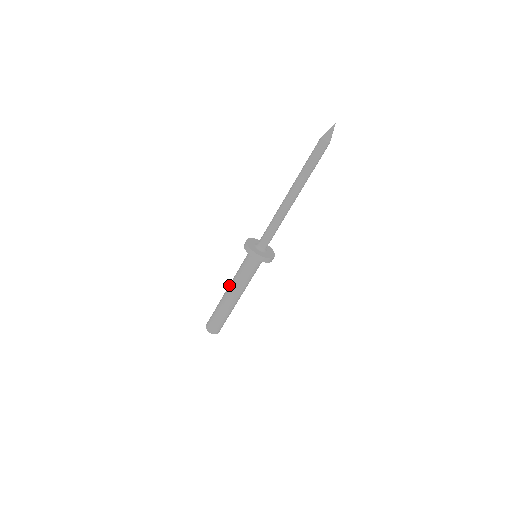
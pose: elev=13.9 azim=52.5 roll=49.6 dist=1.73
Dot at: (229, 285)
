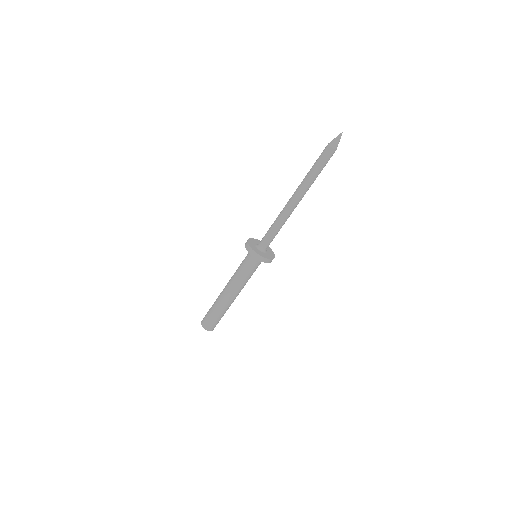
Dot at: (228, 286)
